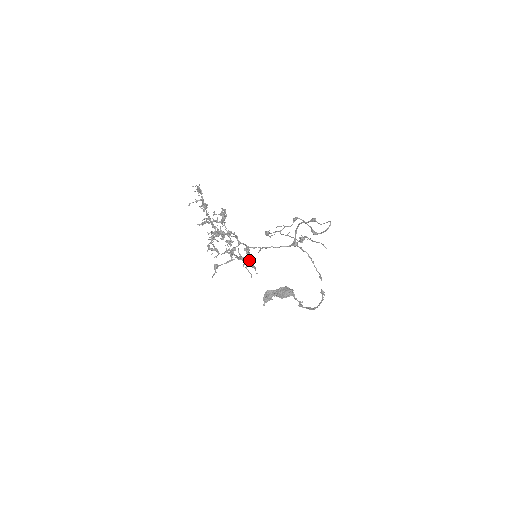
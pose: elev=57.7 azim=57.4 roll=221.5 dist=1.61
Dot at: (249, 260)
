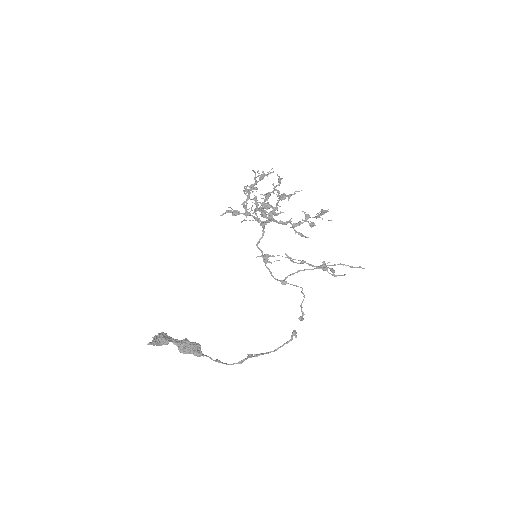
Dot at: (311, 222)
